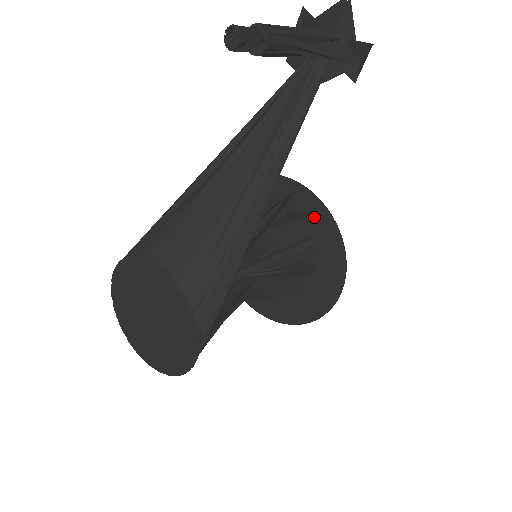
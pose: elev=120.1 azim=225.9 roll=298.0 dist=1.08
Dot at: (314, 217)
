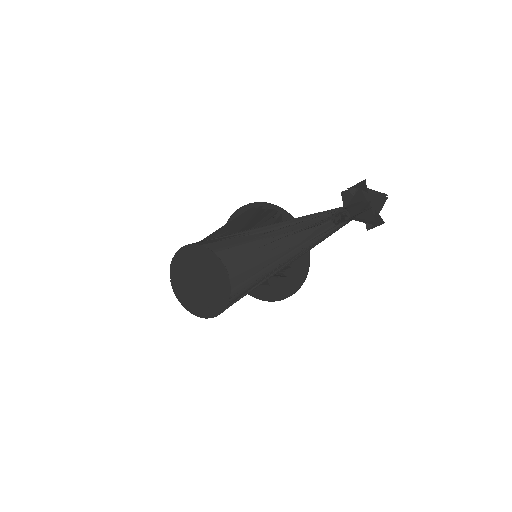
Dot at: occluded
